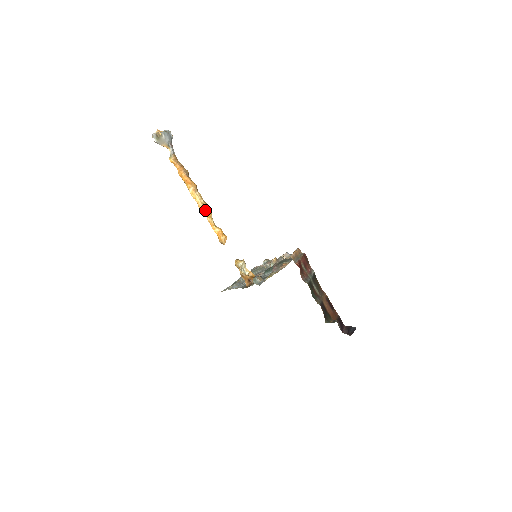
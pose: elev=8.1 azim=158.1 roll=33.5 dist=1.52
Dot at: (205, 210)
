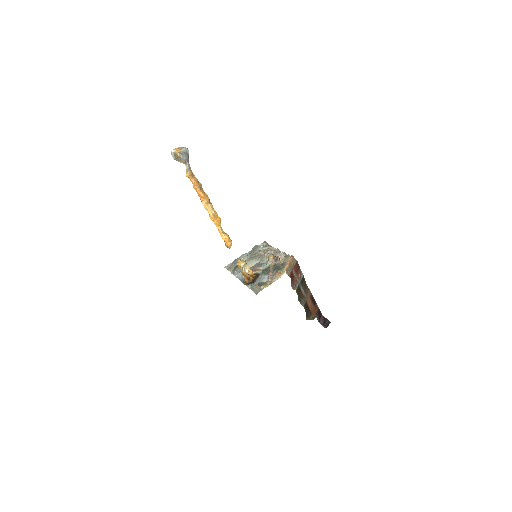
Dot at: (215, 220)
